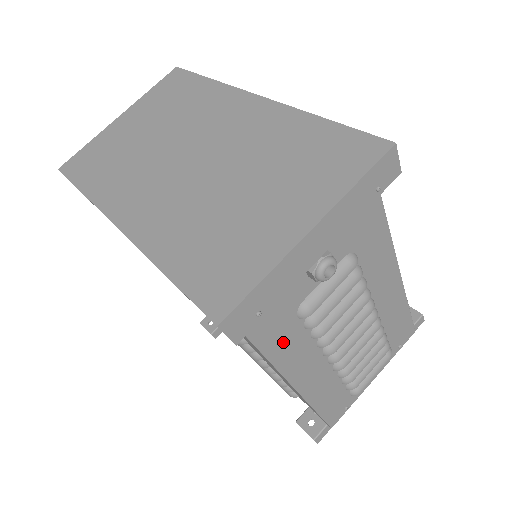
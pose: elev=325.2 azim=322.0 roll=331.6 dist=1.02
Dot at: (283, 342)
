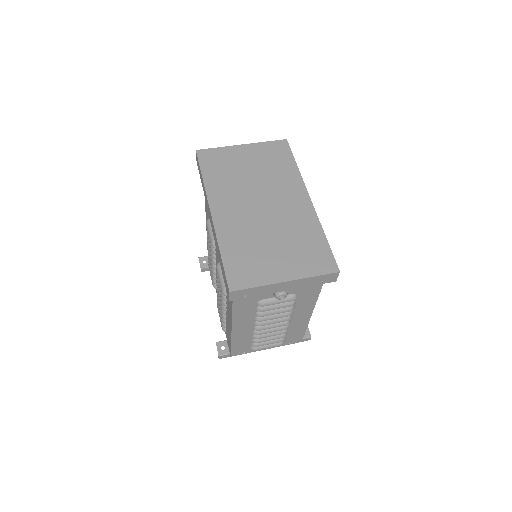
Dot at: (243, 309)
